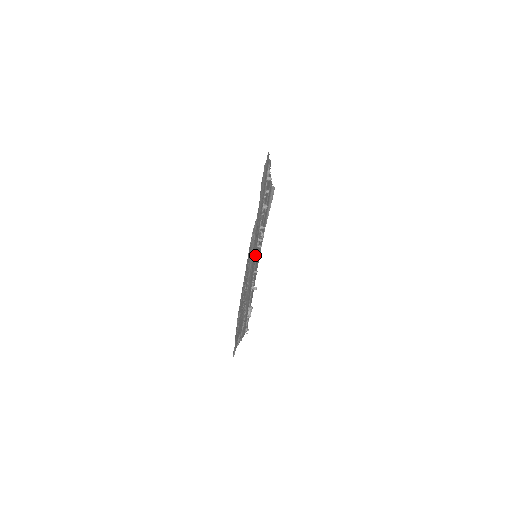
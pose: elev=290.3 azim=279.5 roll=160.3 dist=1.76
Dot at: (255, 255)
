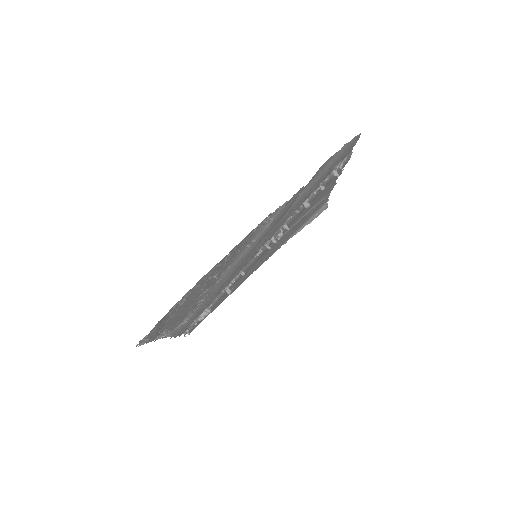
Dot at: (256, 252)
